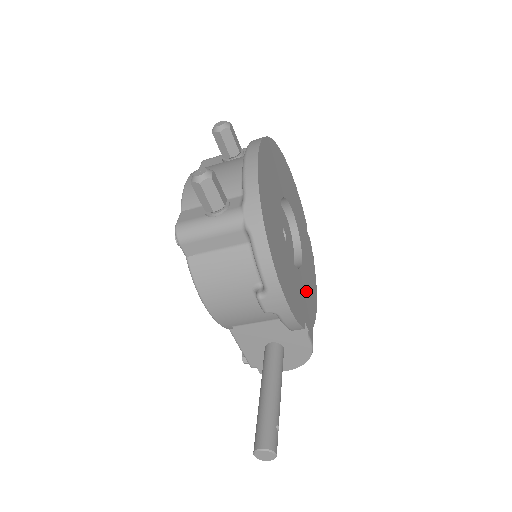
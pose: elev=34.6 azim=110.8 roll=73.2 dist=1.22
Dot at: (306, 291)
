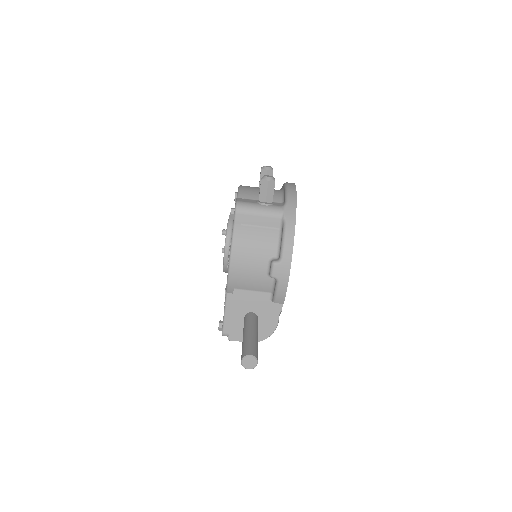
Dot at: occluded
